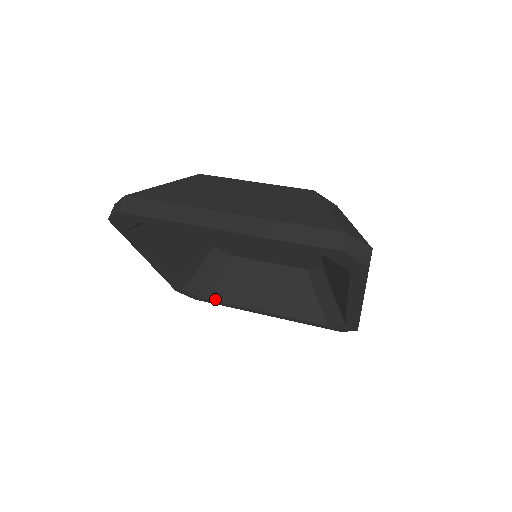
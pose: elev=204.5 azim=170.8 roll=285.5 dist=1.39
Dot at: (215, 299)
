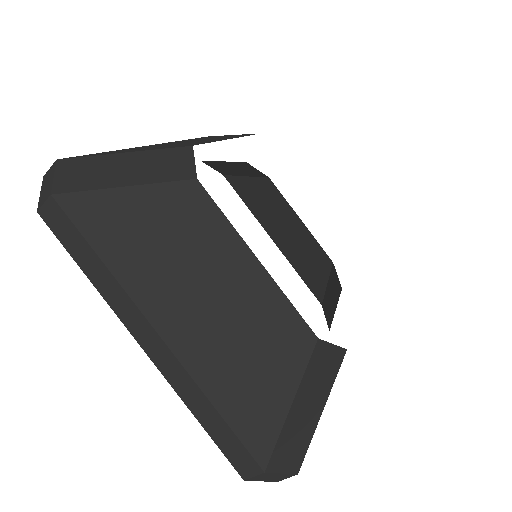
Dot at: (235, 188)
